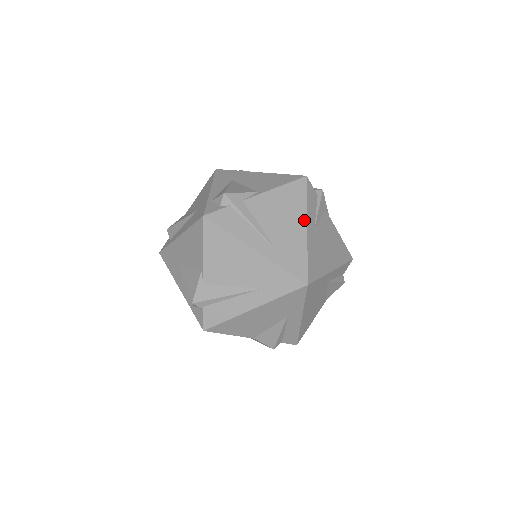
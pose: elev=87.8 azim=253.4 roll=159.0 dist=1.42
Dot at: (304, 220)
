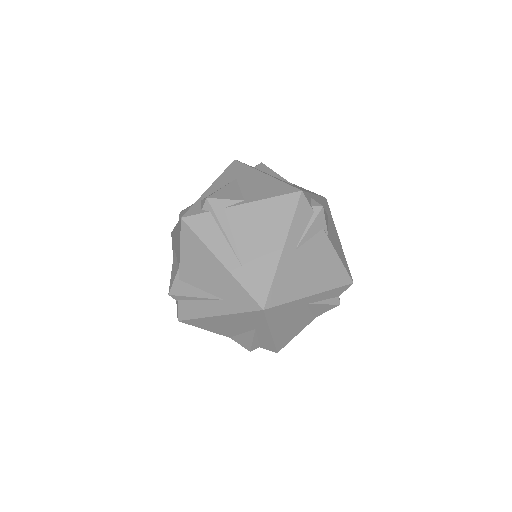
Dot at: (282, 240)
